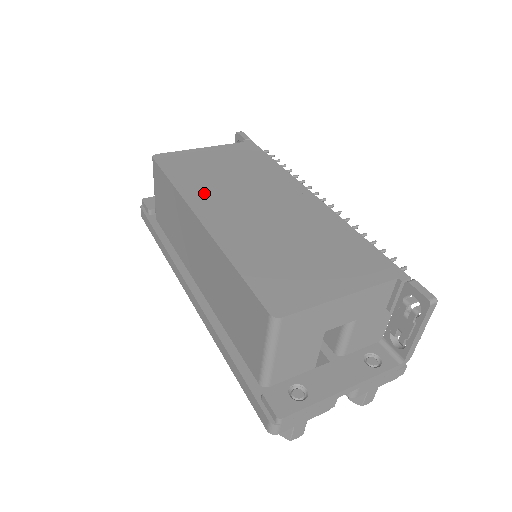
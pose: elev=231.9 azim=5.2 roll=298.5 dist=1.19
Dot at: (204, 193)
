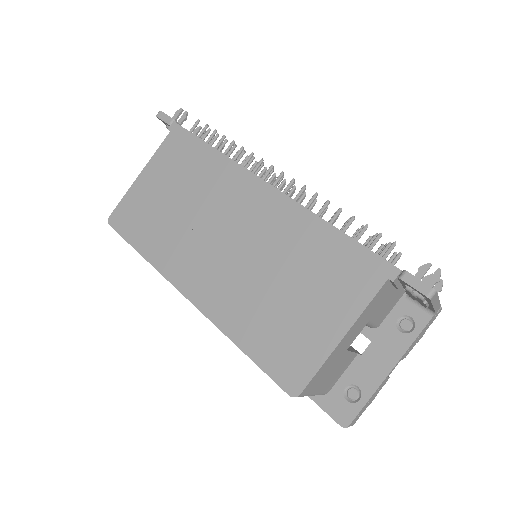
Dot at: (173, 253)
